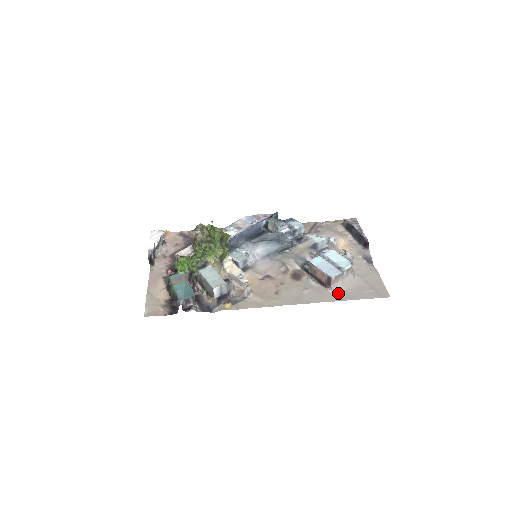
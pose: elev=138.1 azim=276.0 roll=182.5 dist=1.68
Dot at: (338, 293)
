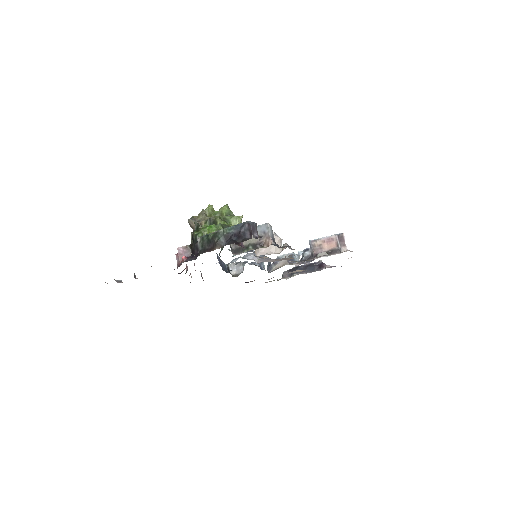
Dot at: occluded
